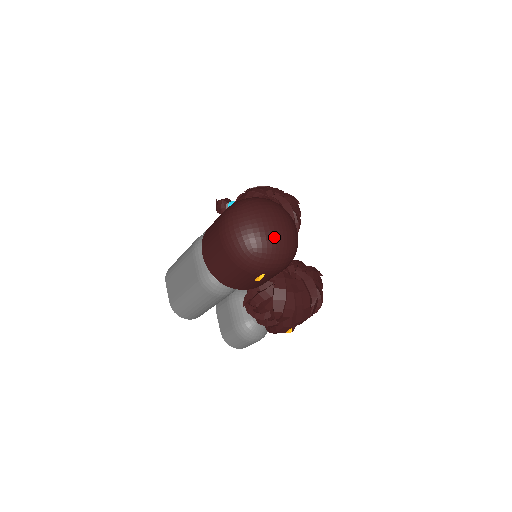
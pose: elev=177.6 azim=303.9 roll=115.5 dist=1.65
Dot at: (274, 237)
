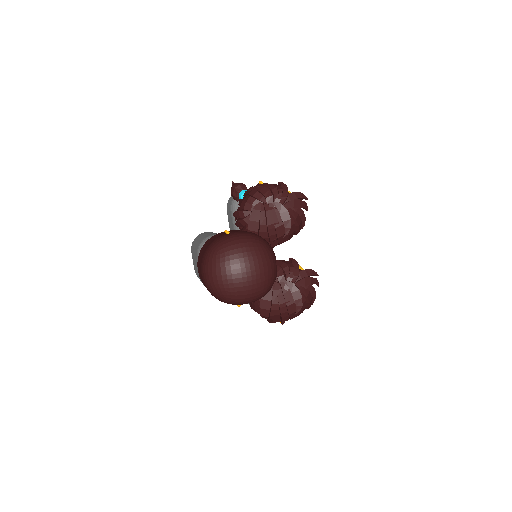
Dot at: (242, 287)
